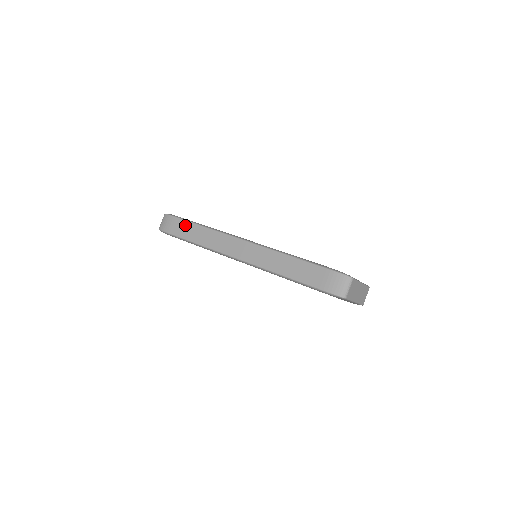
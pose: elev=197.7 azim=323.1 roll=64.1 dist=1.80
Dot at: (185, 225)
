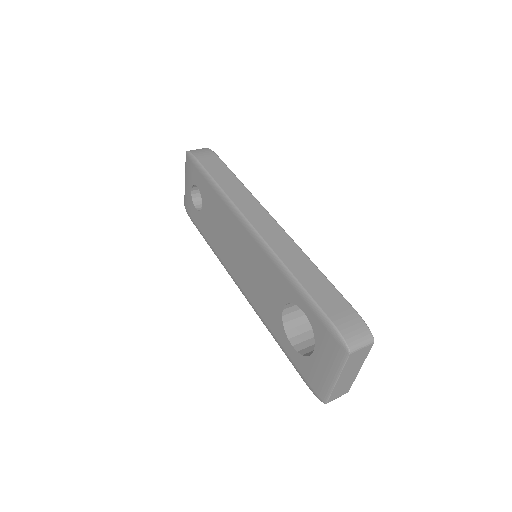
Dot at: (221, 166)
